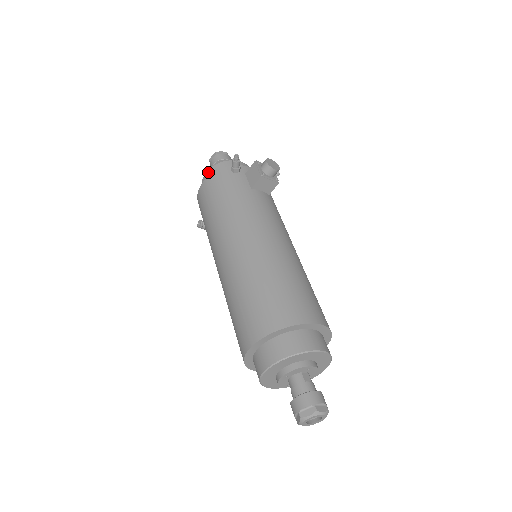
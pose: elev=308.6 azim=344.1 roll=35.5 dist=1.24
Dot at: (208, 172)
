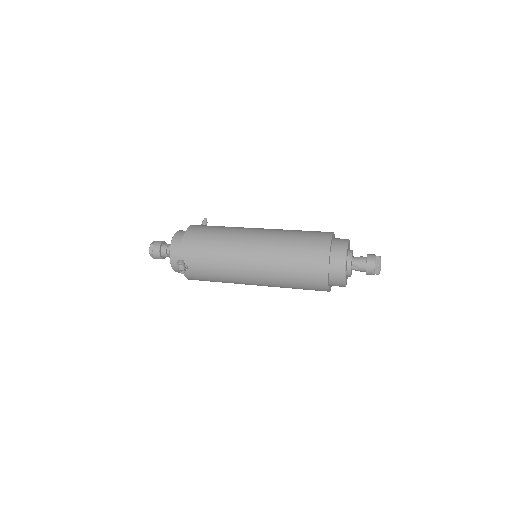
Dot at: (179, 231)
